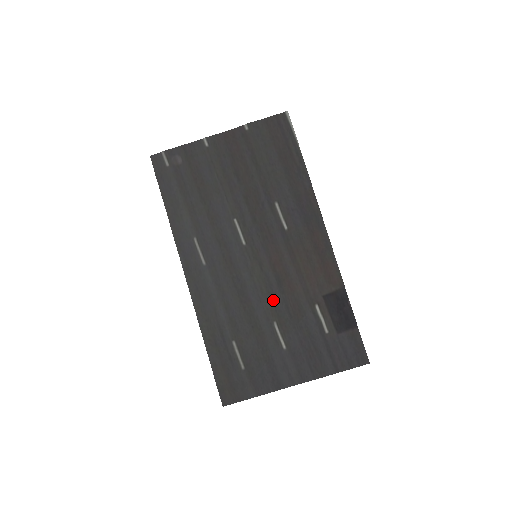
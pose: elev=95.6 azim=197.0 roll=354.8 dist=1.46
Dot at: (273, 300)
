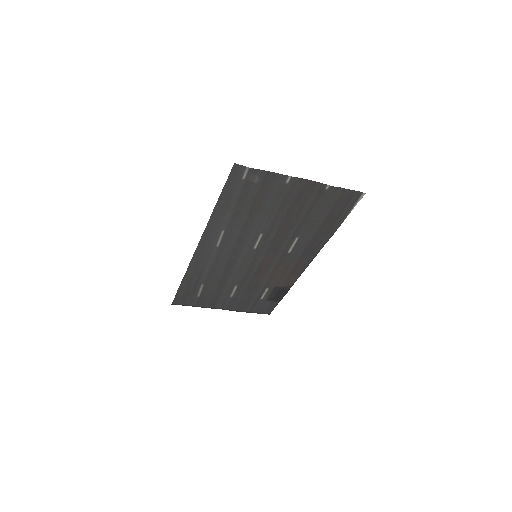
Dot at: (245, 277)
